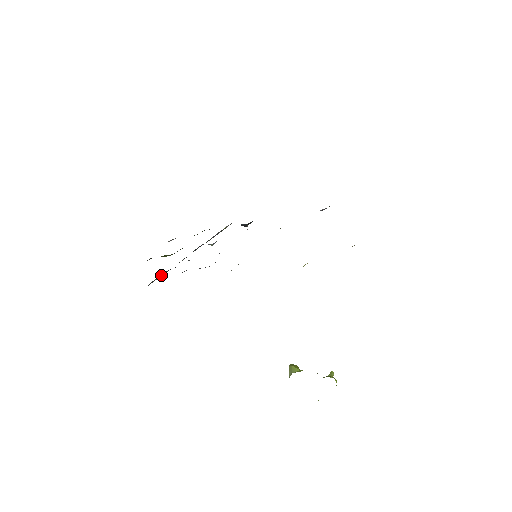
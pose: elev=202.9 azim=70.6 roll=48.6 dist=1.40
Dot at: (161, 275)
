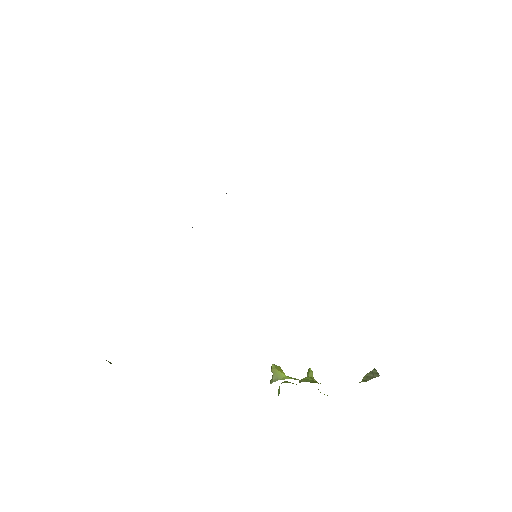
Dot at: occluded
